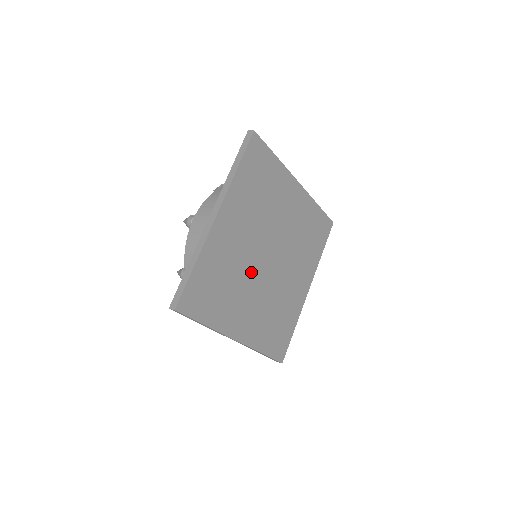
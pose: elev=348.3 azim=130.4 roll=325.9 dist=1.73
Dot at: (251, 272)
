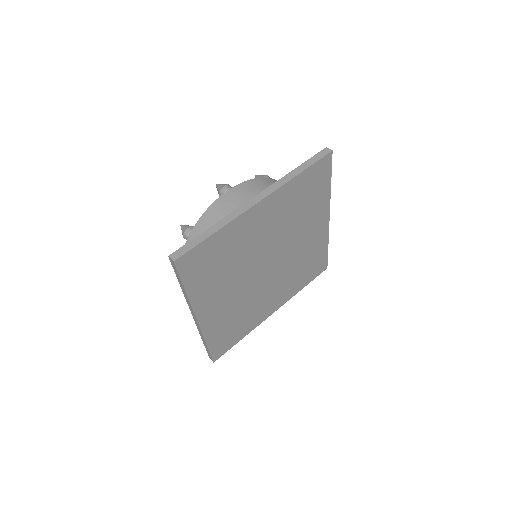
Dot at: (248, 268)
